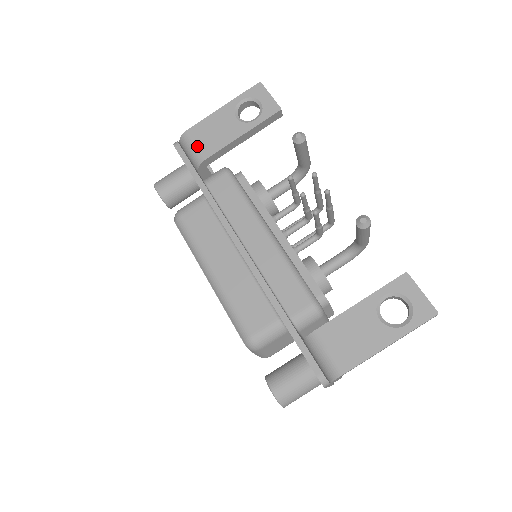
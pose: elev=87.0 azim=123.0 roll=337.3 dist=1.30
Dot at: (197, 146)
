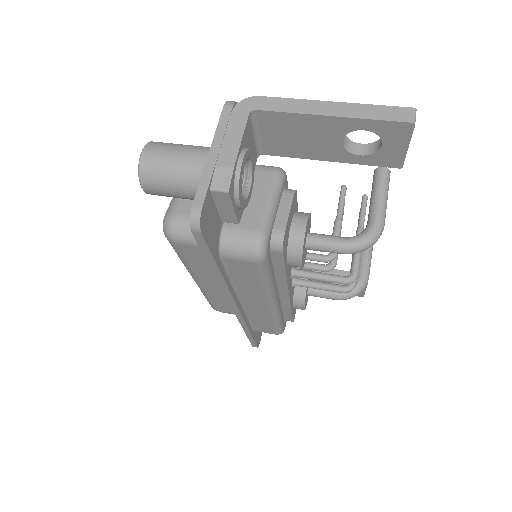
Dot at: occluded
